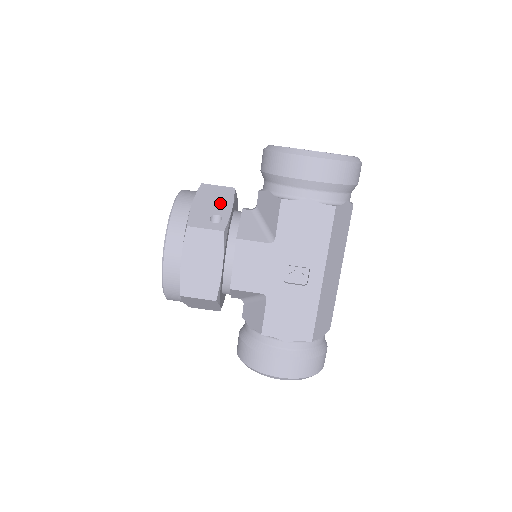
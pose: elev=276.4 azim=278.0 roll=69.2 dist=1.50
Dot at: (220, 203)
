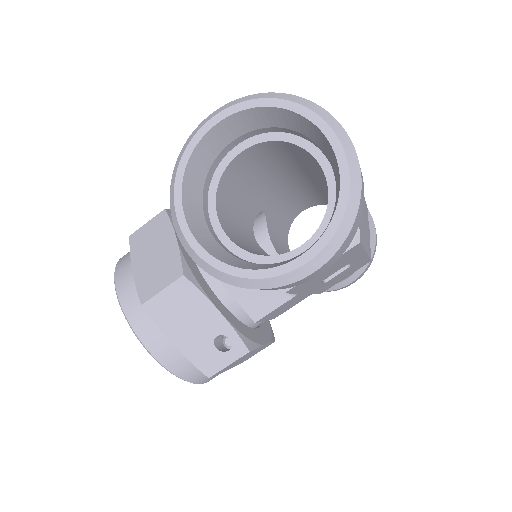
Dot at: (199, 317)
